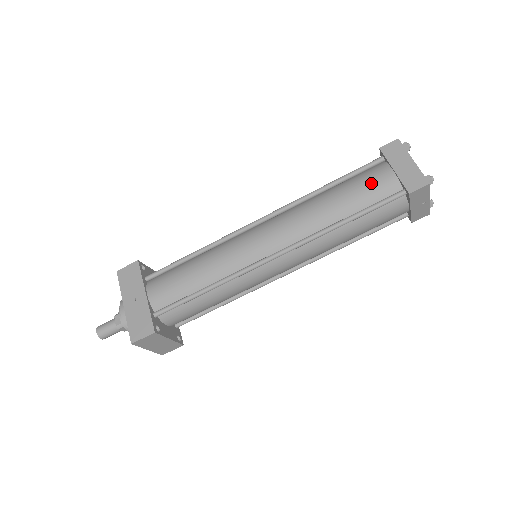
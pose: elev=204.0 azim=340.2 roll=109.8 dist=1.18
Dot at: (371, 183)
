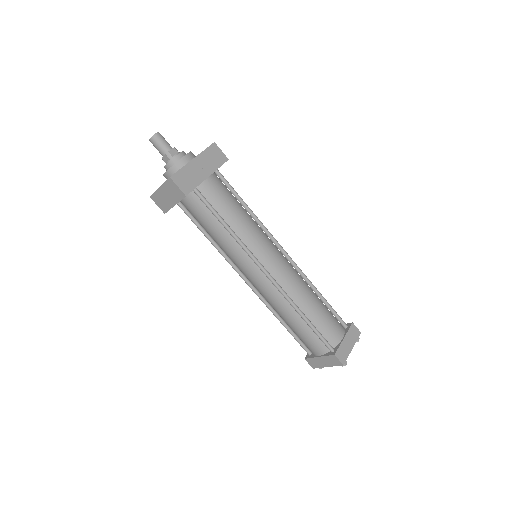
Dot at: (332, 326)
